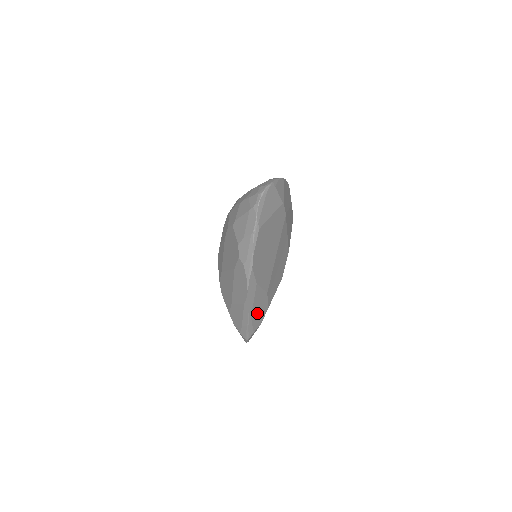
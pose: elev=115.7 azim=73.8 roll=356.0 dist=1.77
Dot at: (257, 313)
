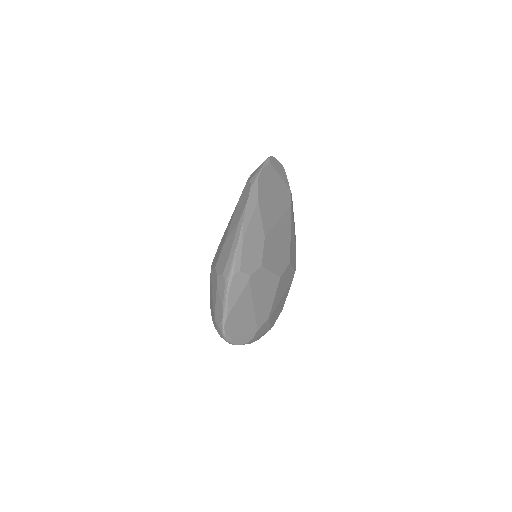
Dot at: (250, 246)
